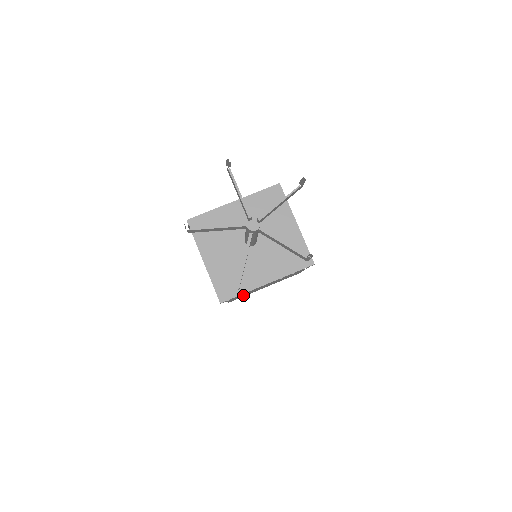
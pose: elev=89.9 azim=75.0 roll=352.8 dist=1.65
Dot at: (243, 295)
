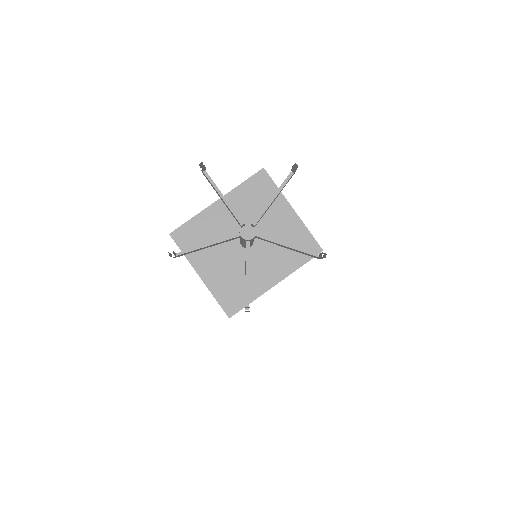
Dot at: occluded
